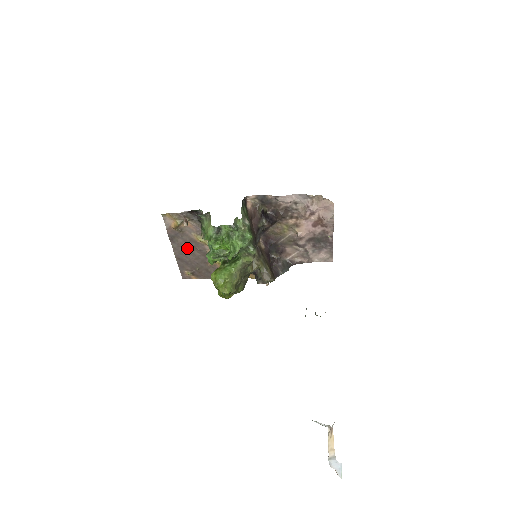
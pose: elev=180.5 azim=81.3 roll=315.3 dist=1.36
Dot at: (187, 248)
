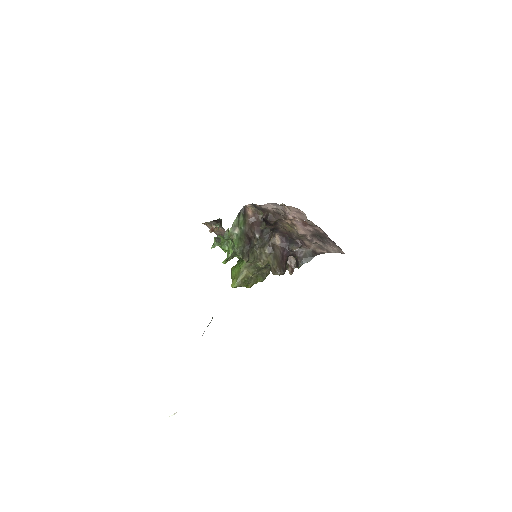
Dot at: occluded
